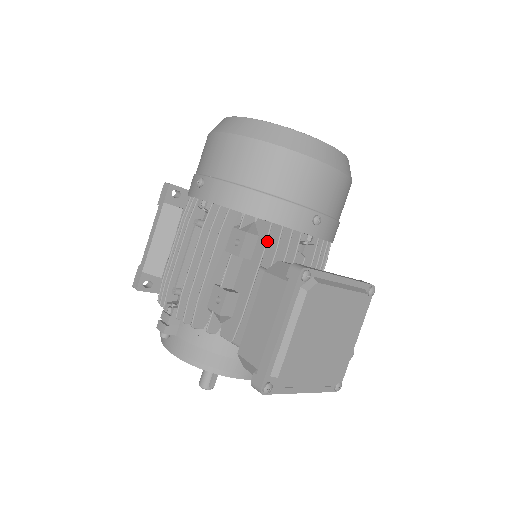
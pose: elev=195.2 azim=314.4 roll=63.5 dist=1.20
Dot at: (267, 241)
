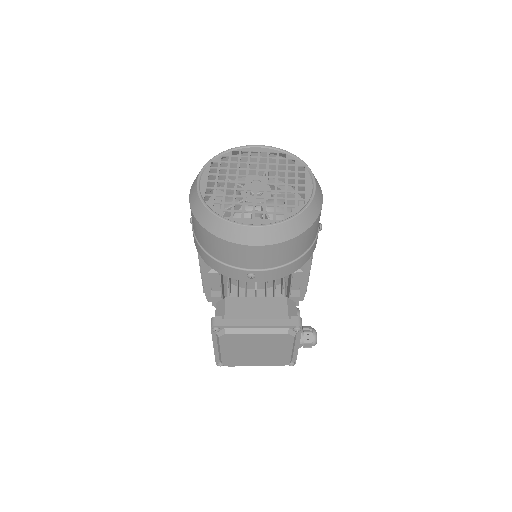
Dot at: (220, 281)
